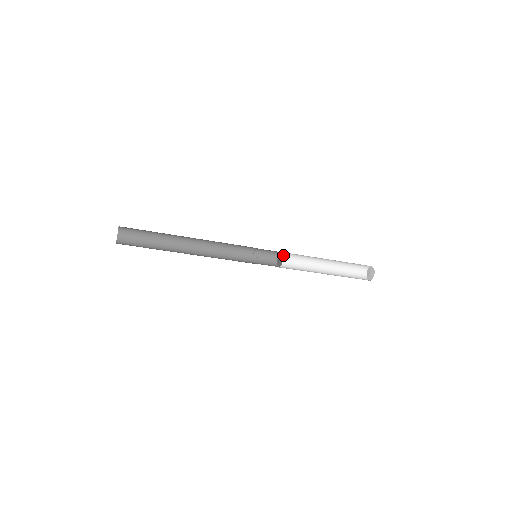
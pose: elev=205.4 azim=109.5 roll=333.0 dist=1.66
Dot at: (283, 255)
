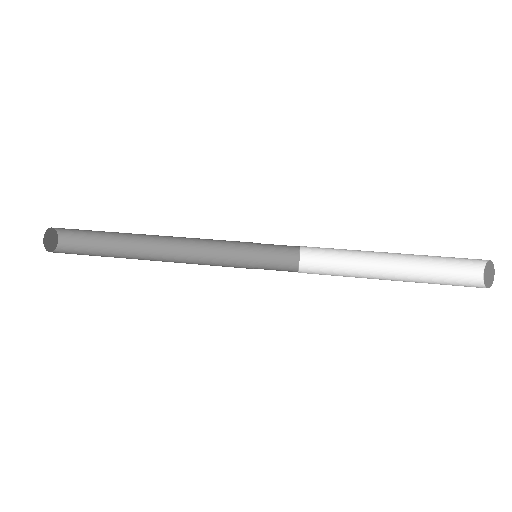
Dot at: (308, 251)
